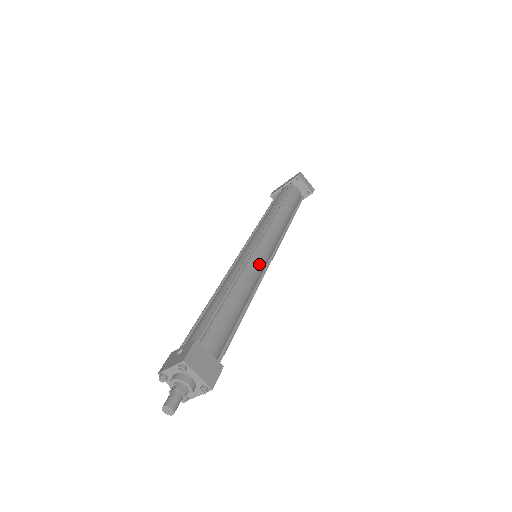
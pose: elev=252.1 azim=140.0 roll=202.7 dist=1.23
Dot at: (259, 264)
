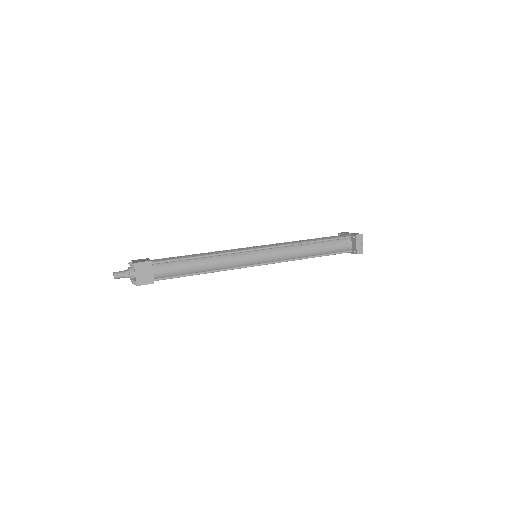
Dot at: (243, 260)
